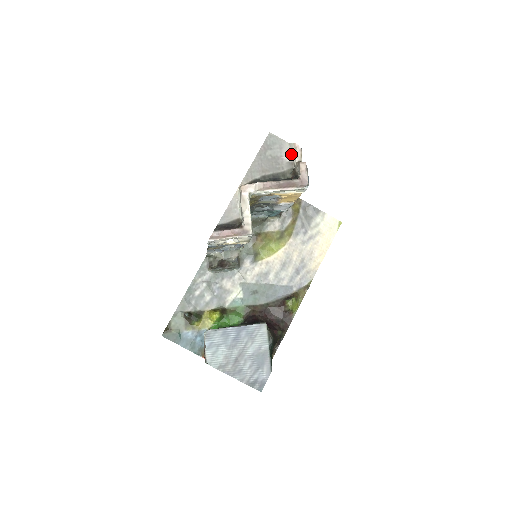
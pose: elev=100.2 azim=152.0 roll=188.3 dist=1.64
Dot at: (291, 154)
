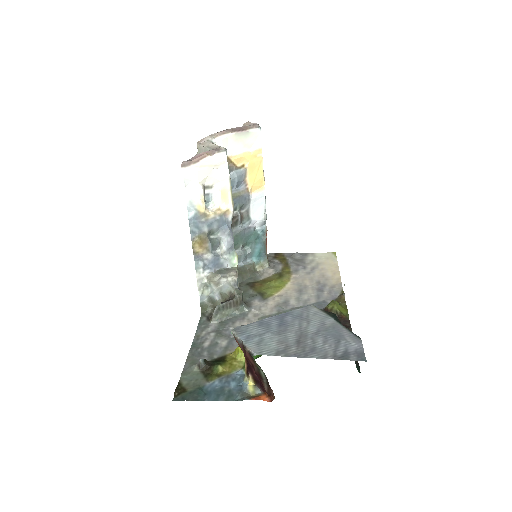
Dot at: occluded
